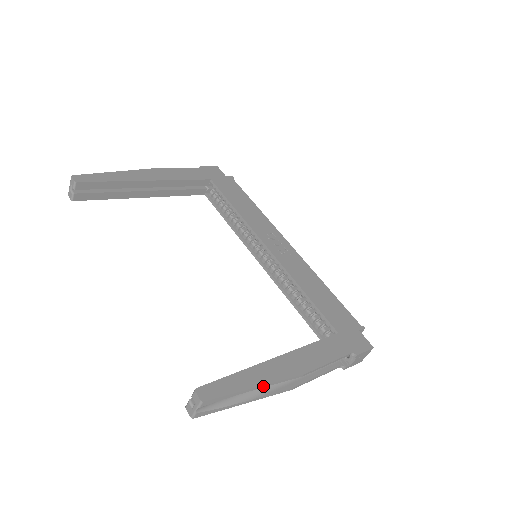
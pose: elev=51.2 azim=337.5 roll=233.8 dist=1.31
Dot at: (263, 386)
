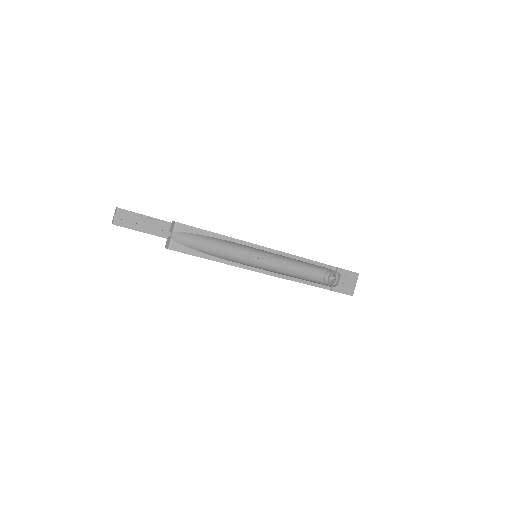
Dot at: (236, 241)
